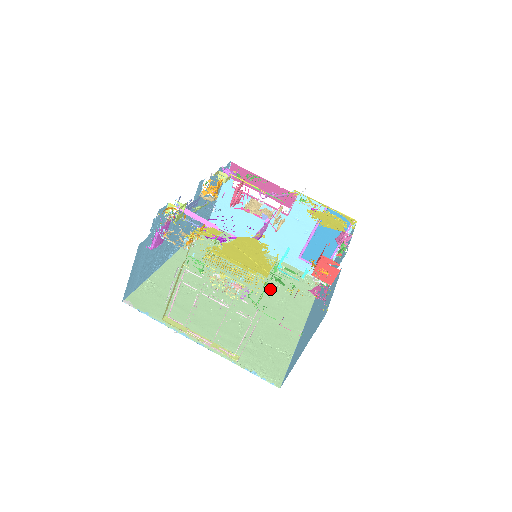
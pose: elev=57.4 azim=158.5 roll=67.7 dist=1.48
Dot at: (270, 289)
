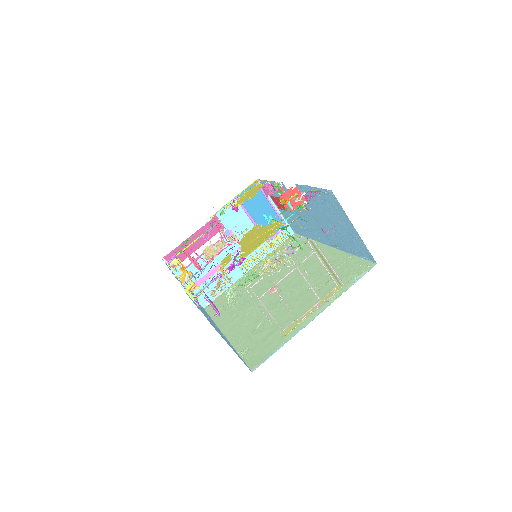
Dot at: (286, 267)
